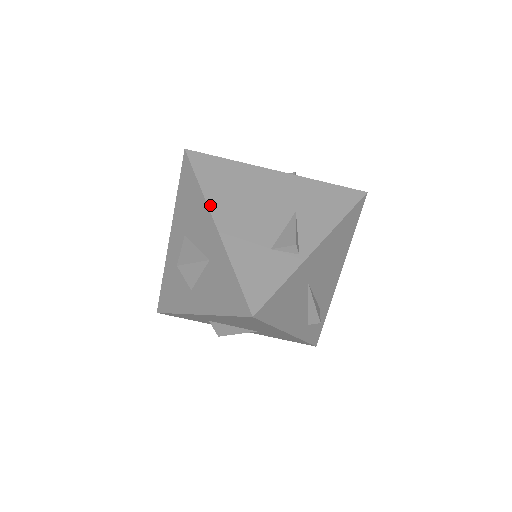
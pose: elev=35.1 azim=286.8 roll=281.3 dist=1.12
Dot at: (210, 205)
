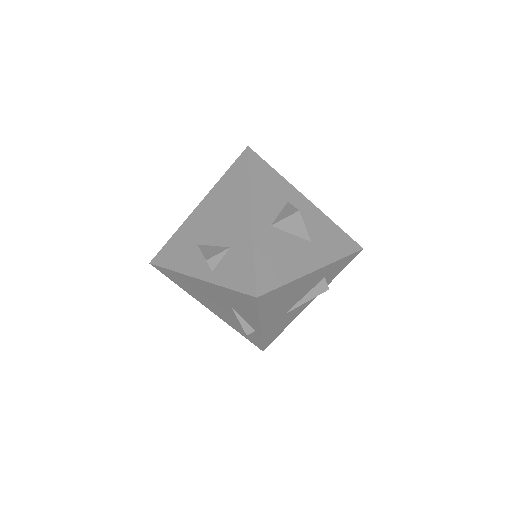
Dot at: occluded
